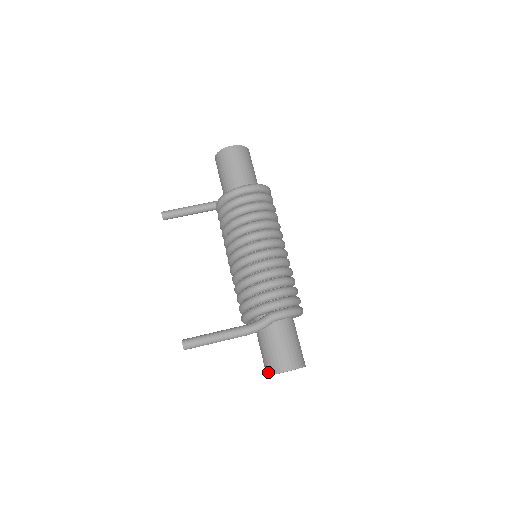
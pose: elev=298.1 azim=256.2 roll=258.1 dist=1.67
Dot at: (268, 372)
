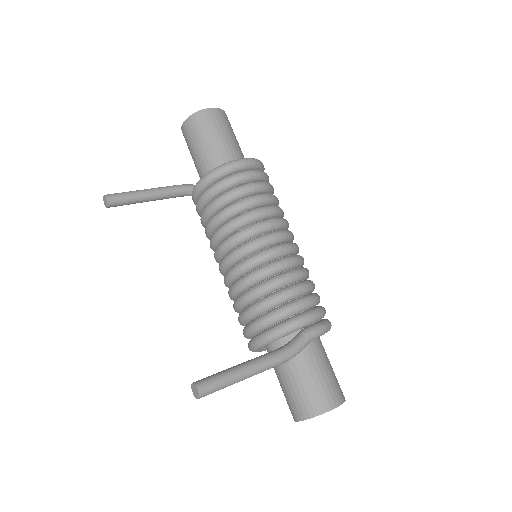
Dot at: (304, 414)
